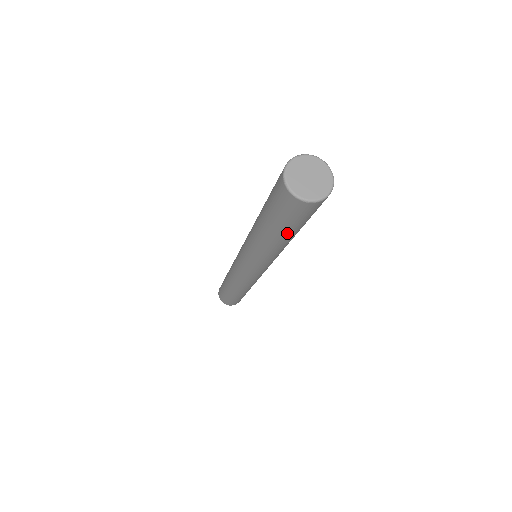
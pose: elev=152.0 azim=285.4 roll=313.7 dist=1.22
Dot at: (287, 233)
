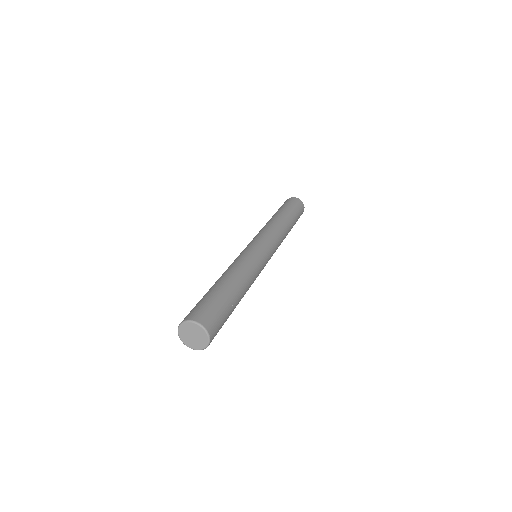
Dot at: occluded
